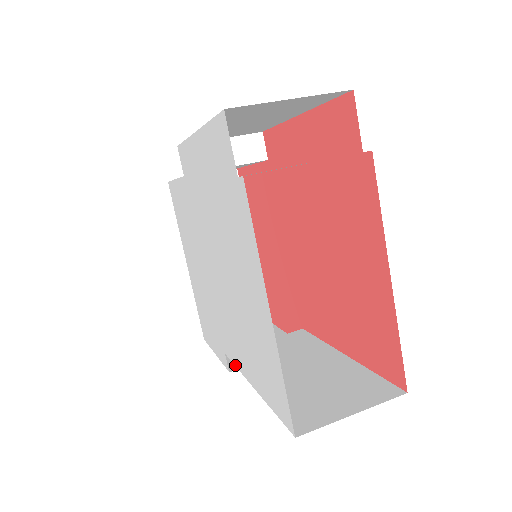
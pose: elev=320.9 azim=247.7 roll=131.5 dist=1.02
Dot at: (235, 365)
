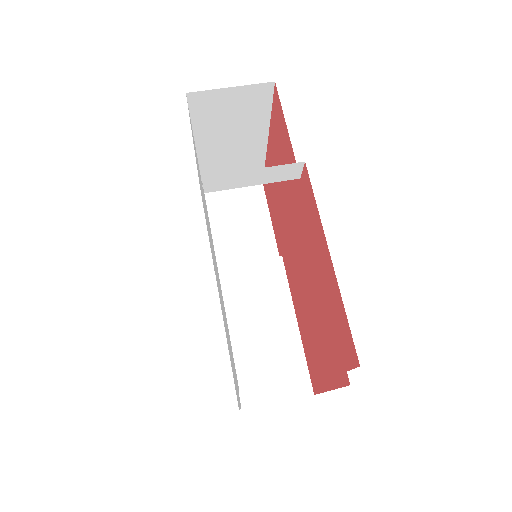
Dot at: occluded
